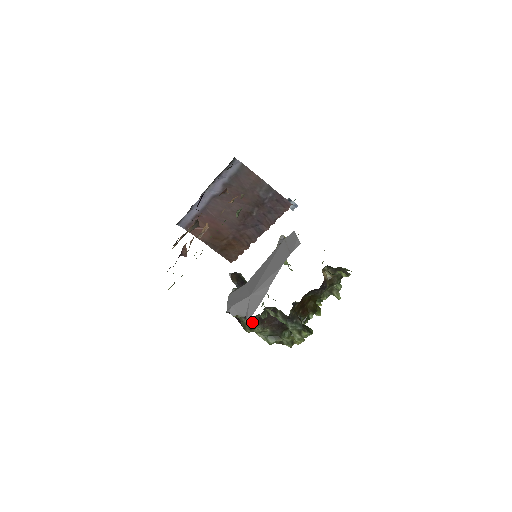
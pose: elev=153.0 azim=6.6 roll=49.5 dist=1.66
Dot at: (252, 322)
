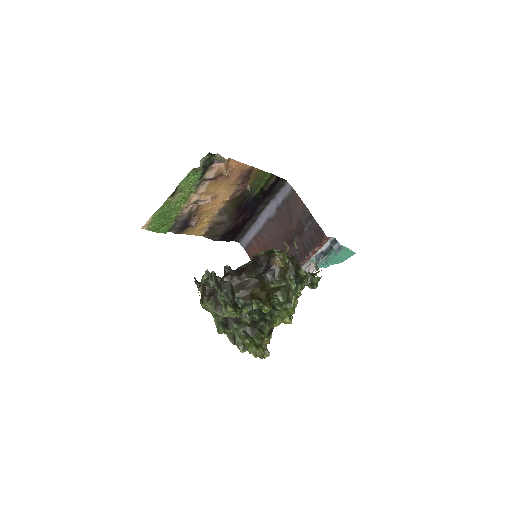
Dot at: (204, 292)
